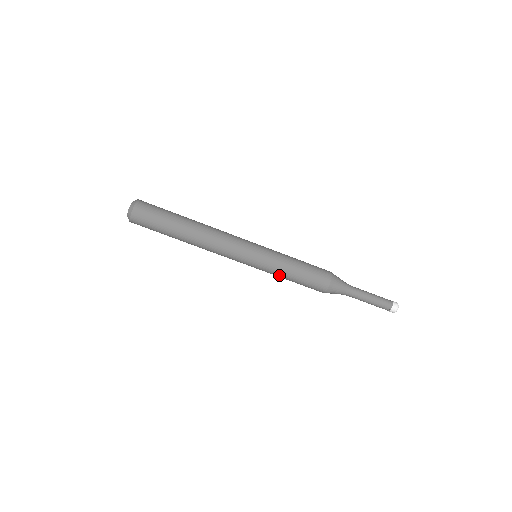
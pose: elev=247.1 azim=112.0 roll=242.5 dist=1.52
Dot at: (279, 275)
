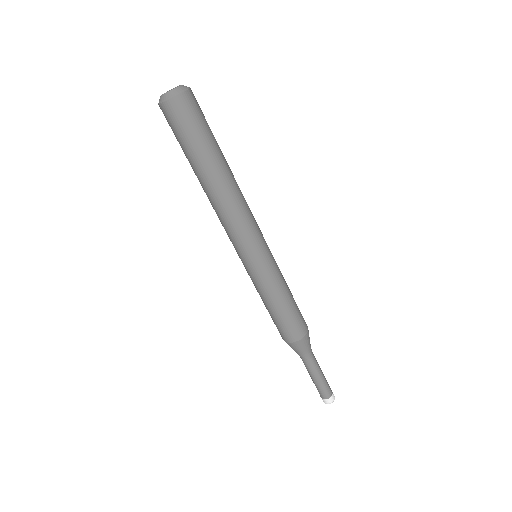
Dot at: (261, 294)
